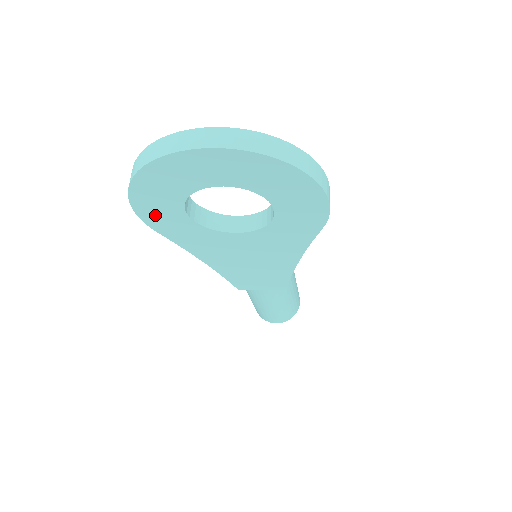
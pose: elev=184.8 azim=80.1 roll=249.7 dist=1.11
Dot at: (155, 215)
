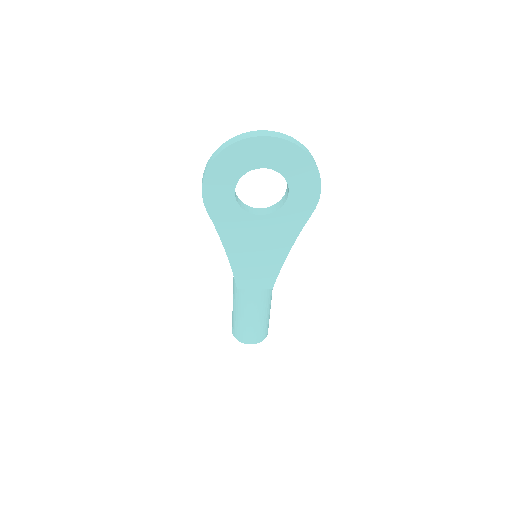
Dot at: (214, 193)
